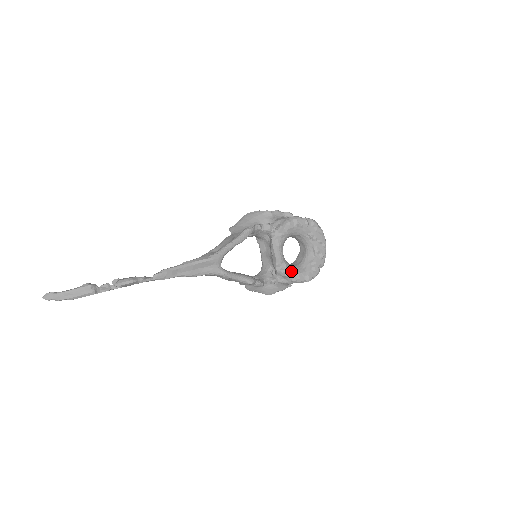
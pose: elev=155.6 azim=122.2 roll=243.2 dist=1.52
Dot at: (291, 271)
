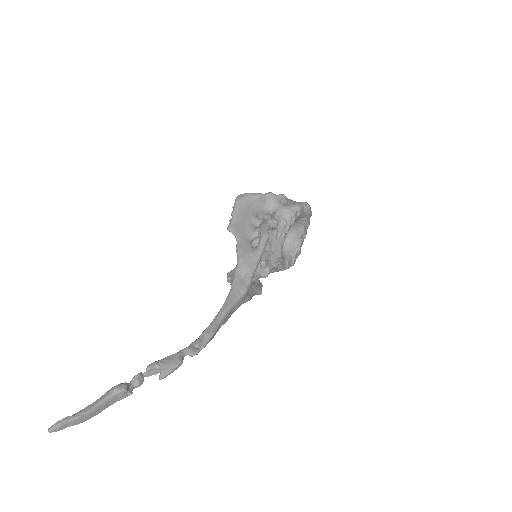
Dot at: (284, 262)
